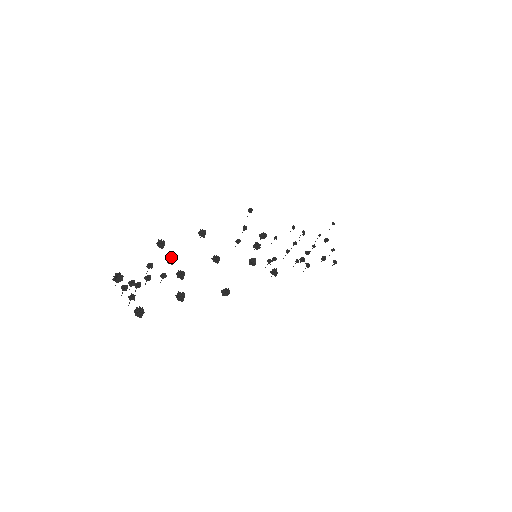
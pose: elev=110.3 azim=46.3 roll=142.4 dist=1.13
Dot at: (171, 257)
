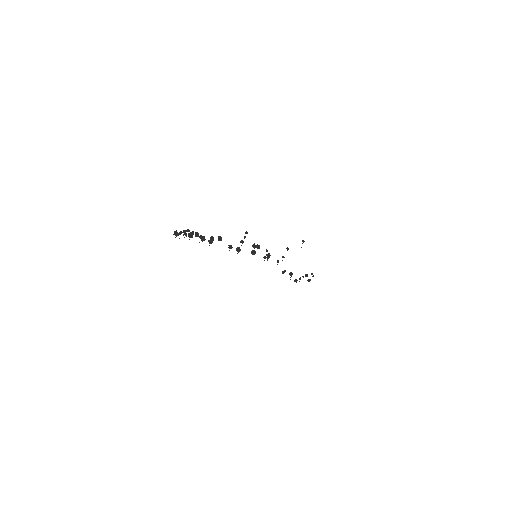
Dot at: (203, 237)
